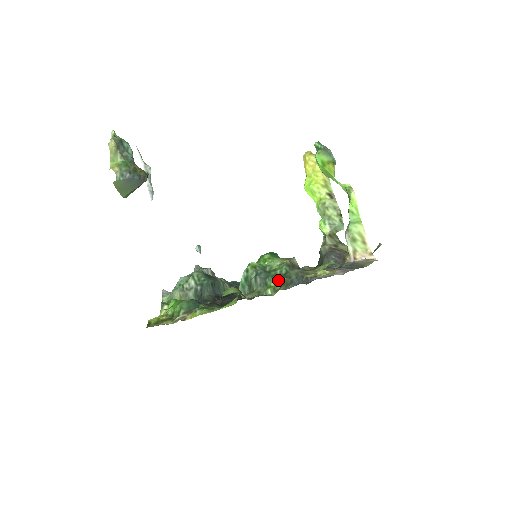
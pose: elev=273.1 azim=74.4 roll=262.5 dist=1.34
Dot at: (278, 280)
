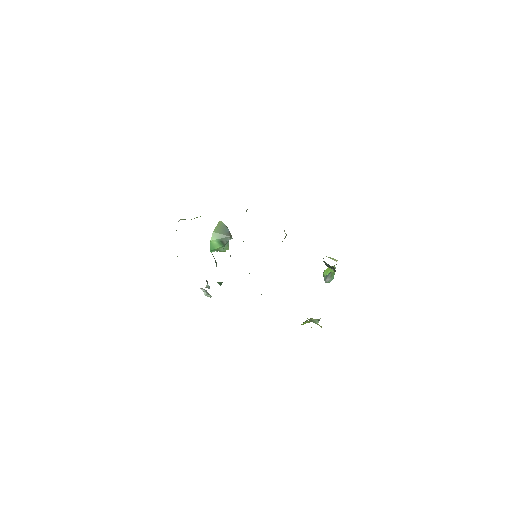
Dot at: occluded
